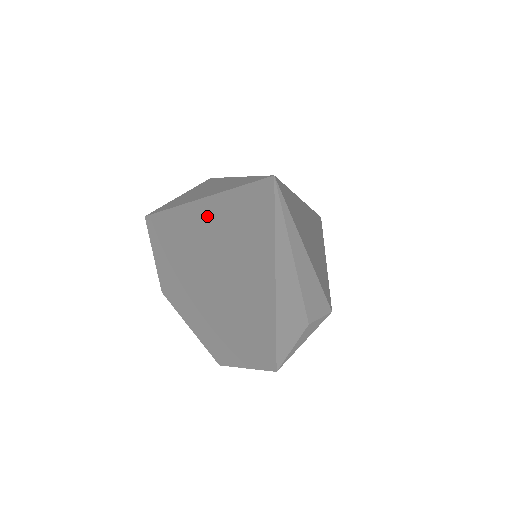
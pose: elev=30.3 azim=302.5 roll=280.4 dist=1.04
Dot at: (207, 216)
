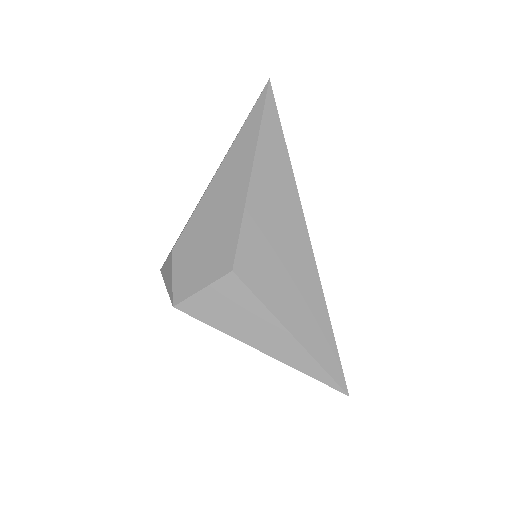
Dot at: occluded
